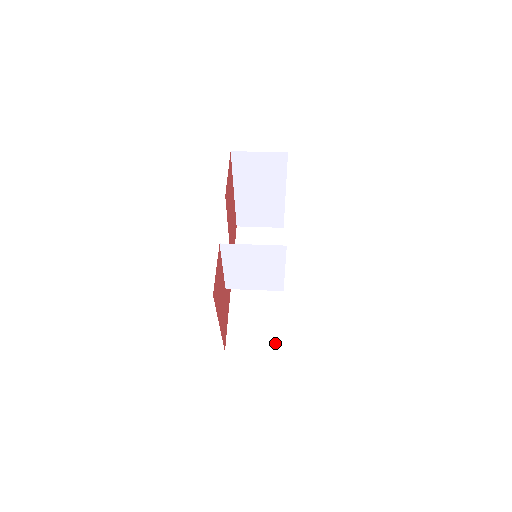
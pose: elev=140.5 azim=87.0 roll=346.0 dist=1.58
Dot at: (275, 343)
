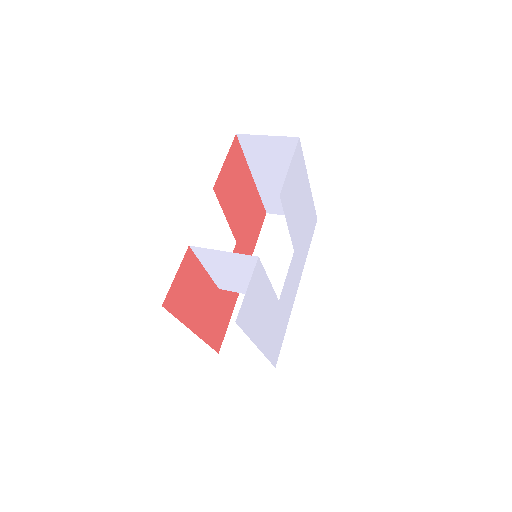
Dot at: occluded
